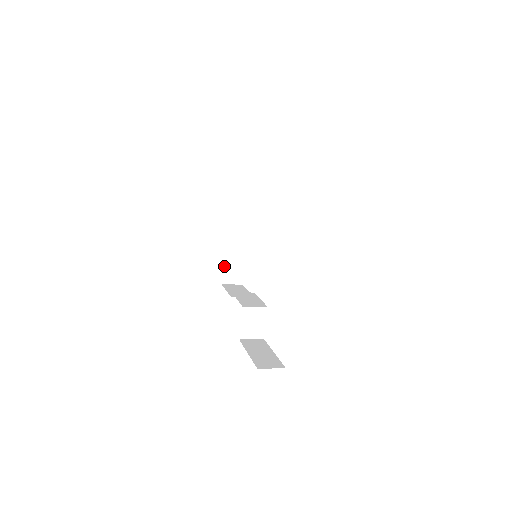
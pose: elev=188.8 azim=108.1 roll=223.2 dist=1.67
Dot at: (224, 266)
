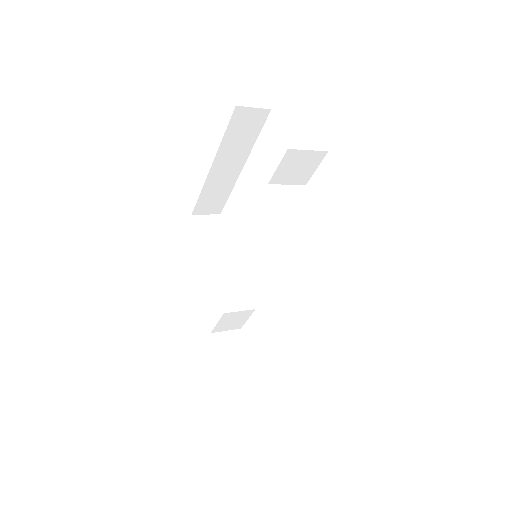
Dot at: (199, 198)
